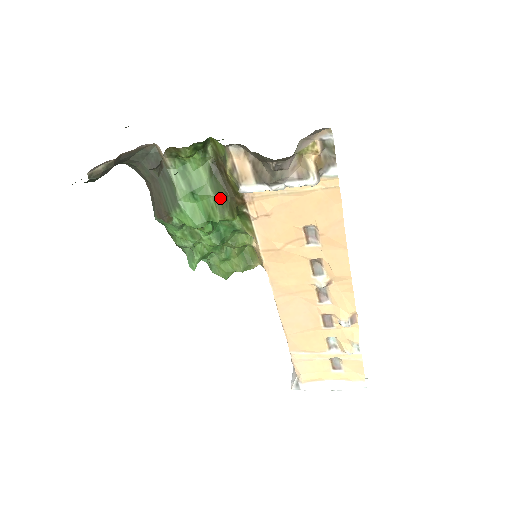
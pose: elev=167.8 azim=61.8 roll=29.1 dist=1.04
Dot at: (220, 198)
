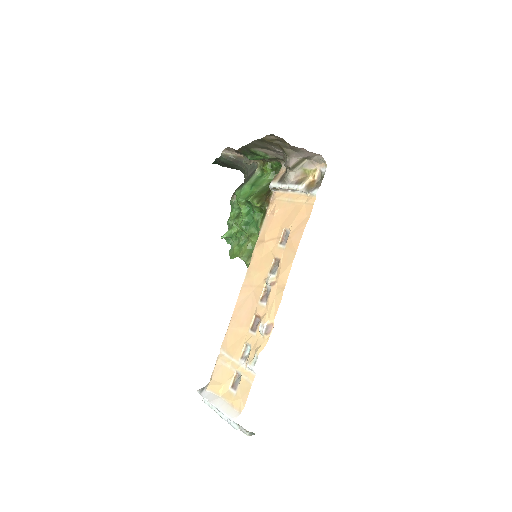
Dot at: (261, 193)
